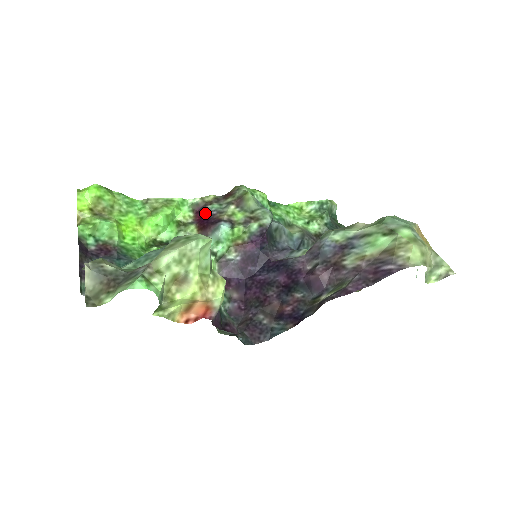
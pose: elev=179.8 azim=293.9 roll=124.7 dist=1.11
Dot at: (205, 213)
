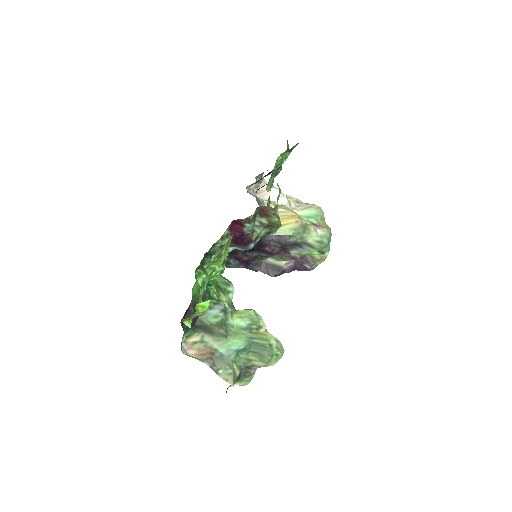
Dot at: (242, 231)
